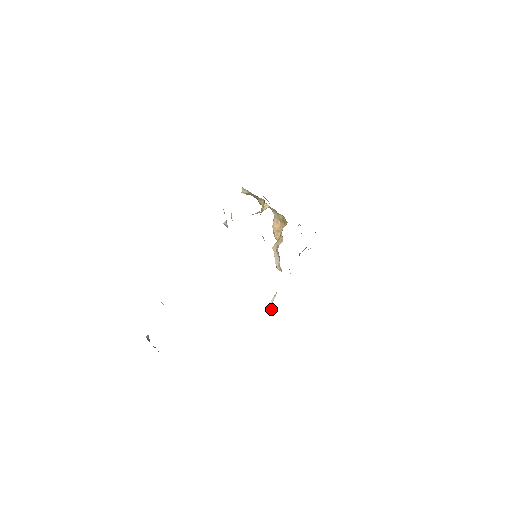
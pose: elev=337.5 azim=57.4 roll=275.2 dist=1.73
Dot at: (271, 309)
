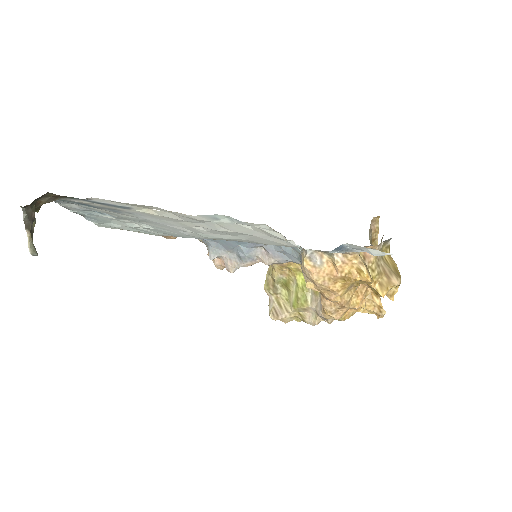
Dot at: occluded
